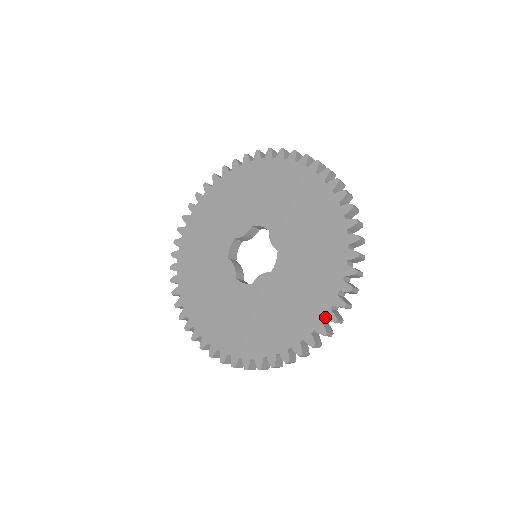
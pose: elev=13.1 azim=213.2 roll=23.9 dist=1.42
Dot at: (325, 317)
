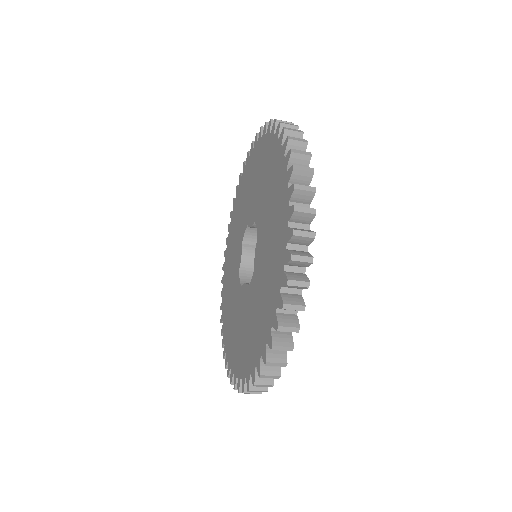
Dot at: (287, 181)
